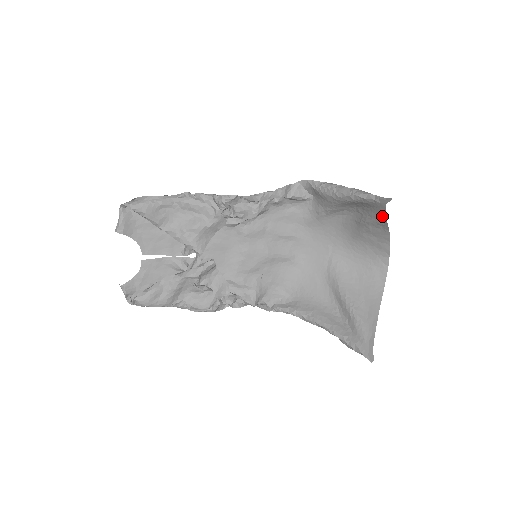
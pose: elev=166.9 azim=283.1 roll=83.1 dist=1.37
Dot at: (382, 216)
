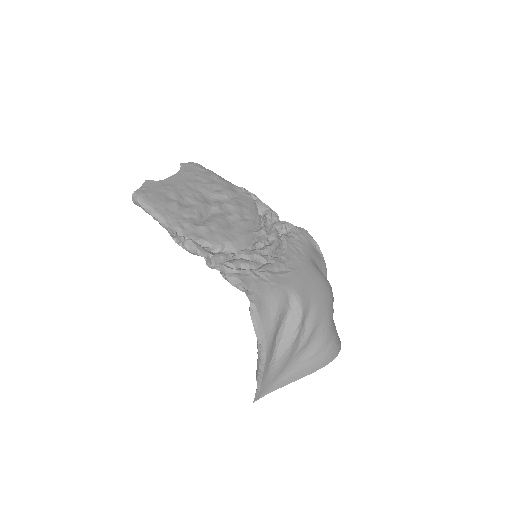
Dot at: (277, 382)
